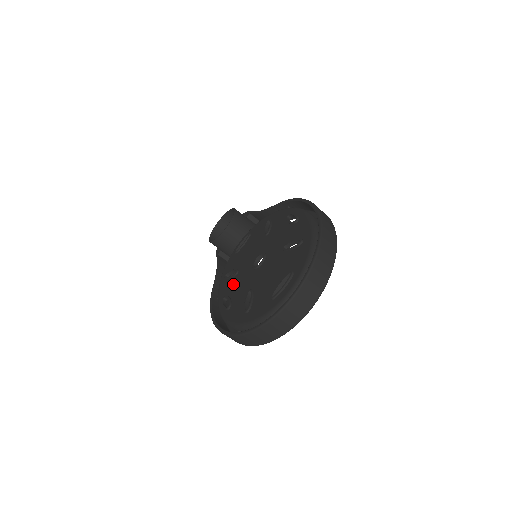
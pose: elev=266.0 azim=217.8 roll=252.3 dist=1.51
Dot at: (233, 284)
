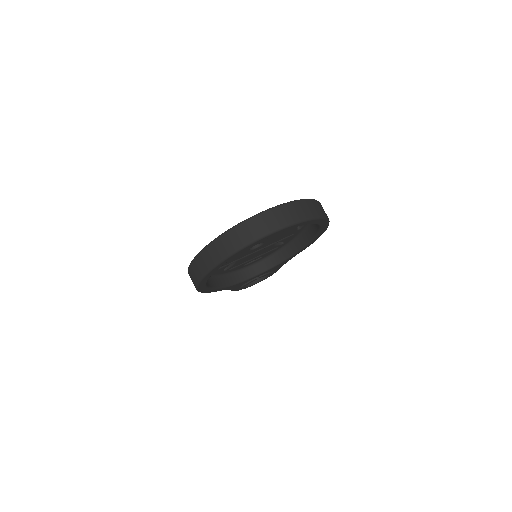
Dot at: occluded
